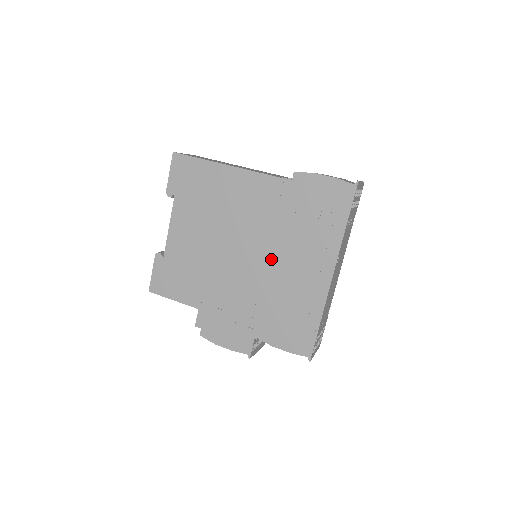
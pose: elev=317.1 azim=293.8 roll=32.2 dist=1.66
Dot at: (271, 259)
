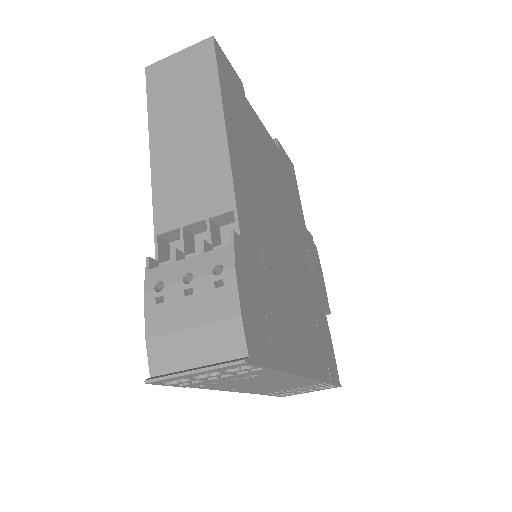
Dot at: occluded
